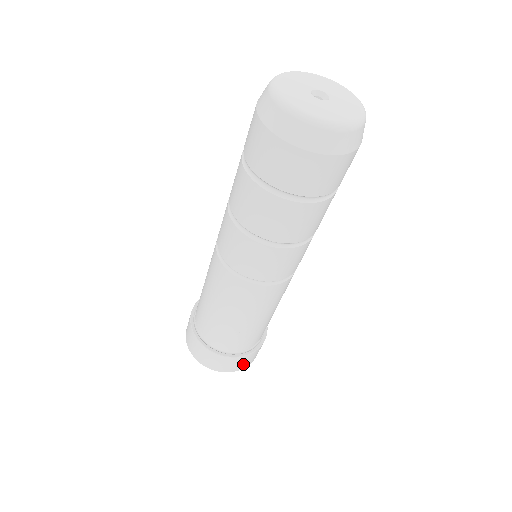
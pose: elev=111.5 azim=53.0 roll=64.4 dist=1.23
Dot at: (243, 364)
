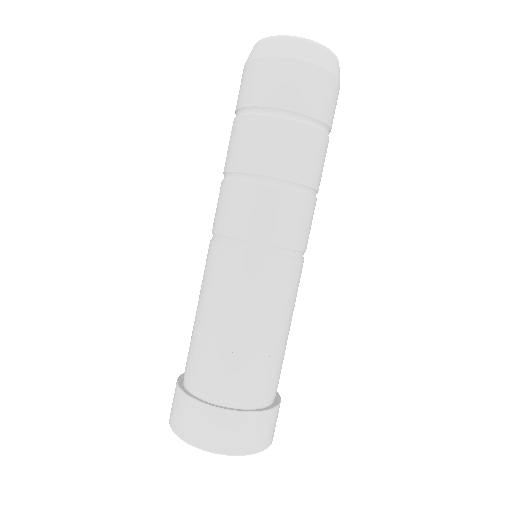
Dot at: (265, 435)
